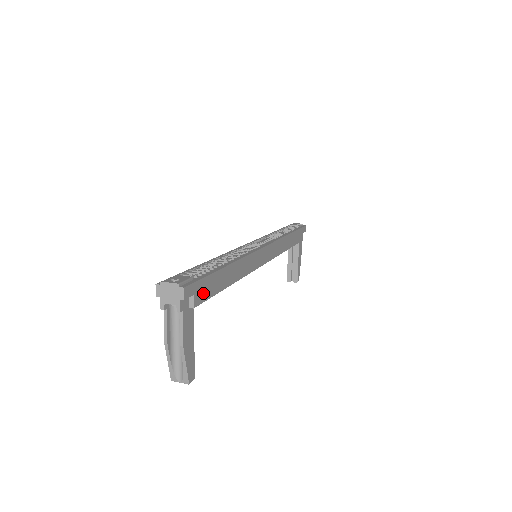
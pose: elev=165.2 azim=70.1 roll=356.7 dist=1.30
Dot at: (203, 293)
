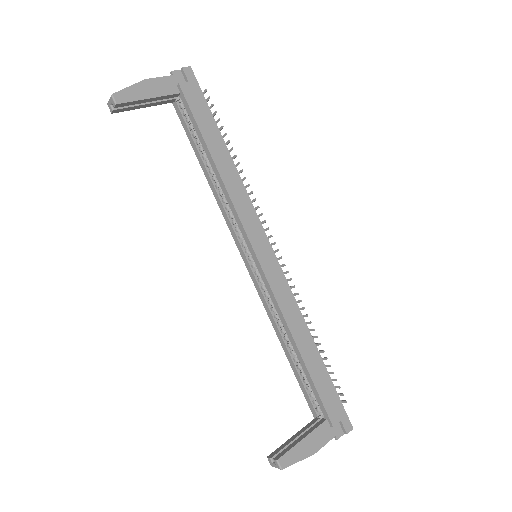
Dot at: (193, 99)
